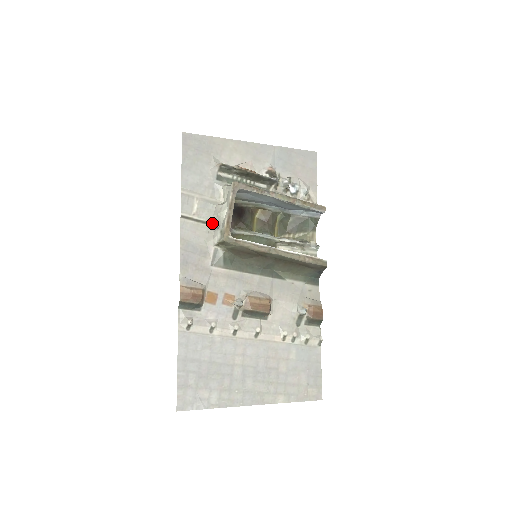
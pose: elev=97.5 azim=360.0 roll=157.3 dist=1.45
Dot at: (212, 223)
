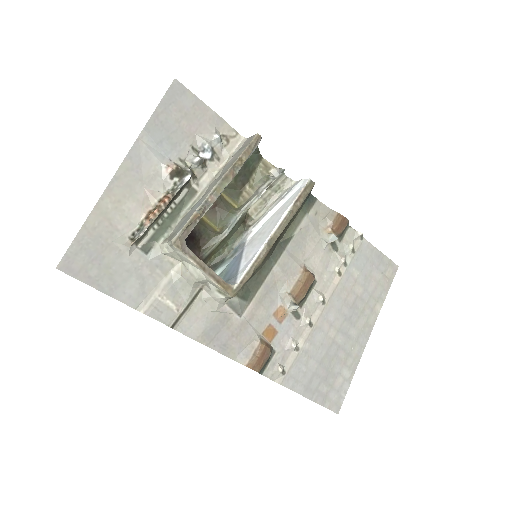
Dot at: (197, 291)
